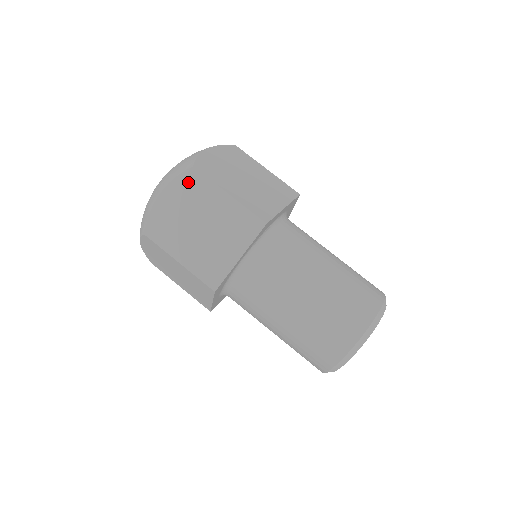
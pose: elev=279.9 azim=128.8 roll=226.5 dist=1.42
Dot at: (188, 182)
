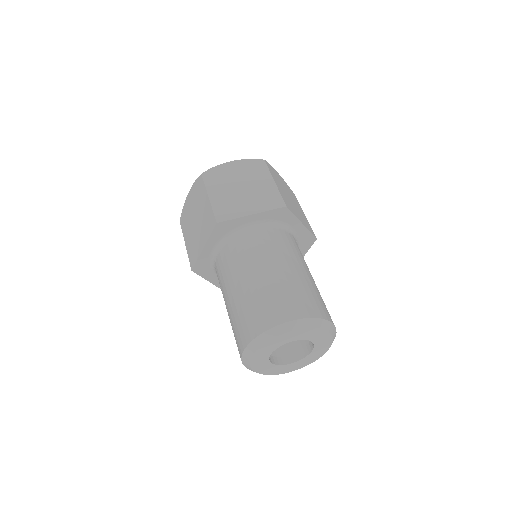
Dot at: (254, 164)
